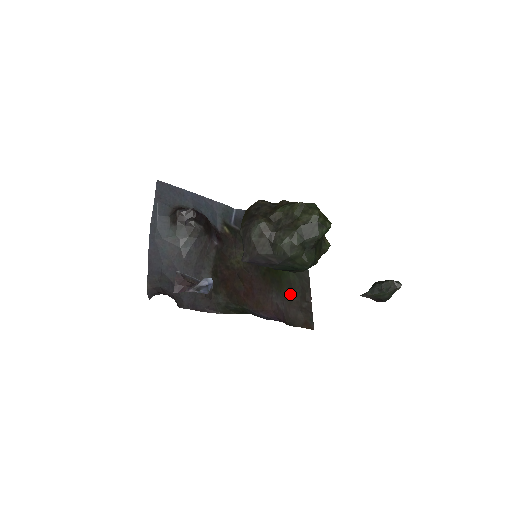
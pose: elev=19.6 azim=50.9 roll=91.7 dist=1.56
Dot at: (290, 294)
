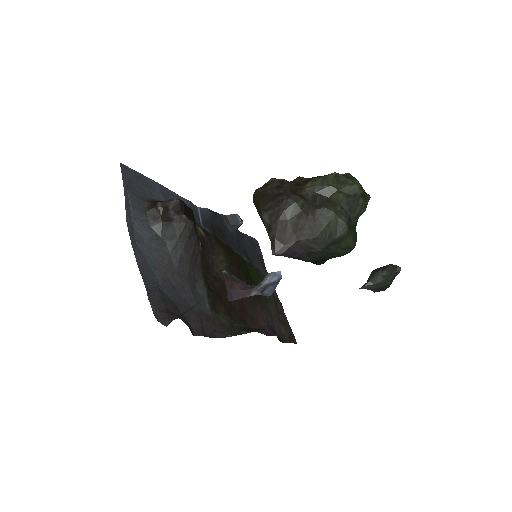
Dot at: (268, 306)
